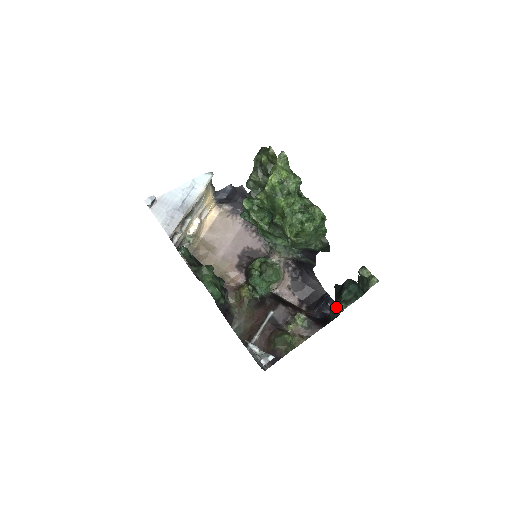
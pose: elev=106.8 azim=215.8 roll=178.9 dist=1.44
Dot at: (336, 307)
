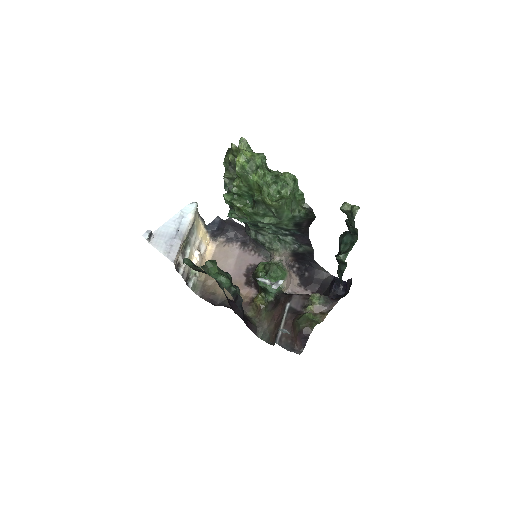
Dot at: (340, 265)
